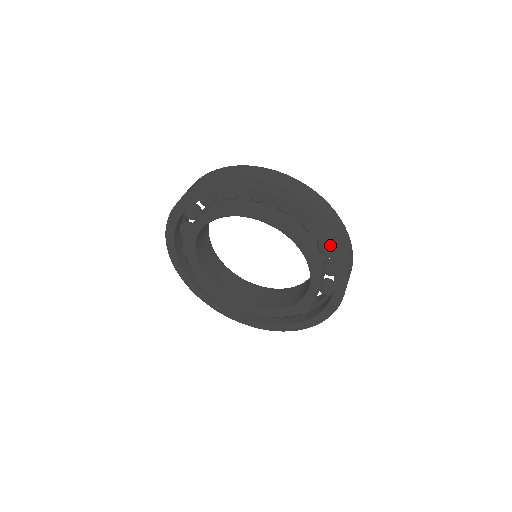
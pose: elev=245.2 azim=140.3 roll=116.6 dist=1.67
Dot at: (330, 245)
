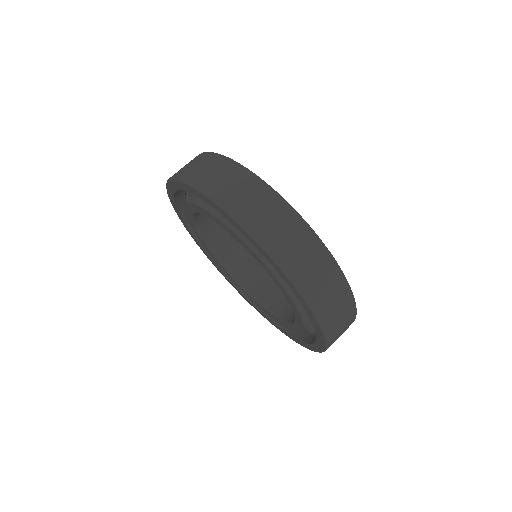
Dot at: (320, 331)
